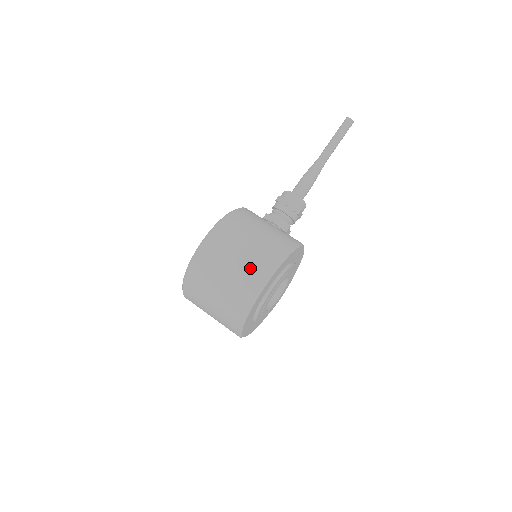
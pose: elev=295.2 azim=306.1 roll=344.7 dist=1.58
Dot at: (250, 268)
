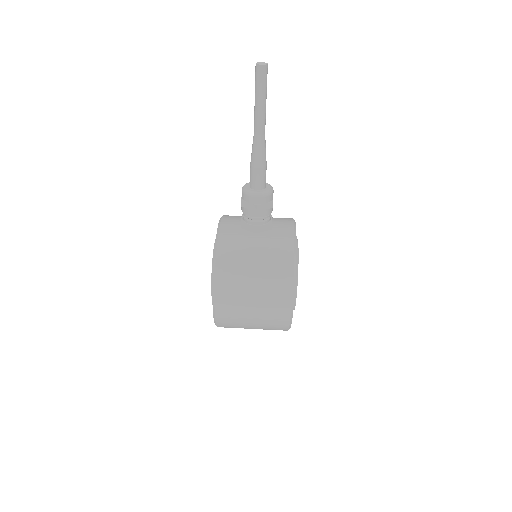
Dot at: (271, 308)
